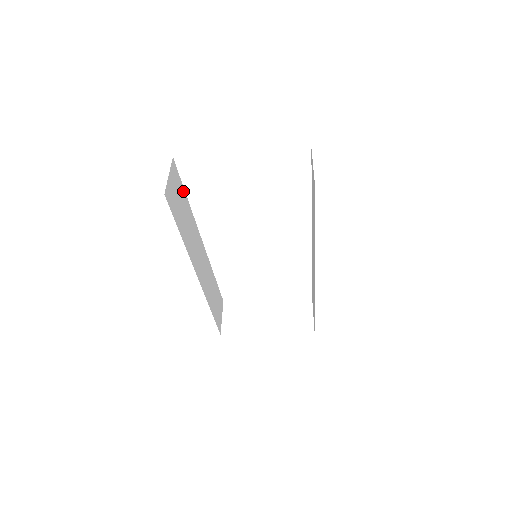
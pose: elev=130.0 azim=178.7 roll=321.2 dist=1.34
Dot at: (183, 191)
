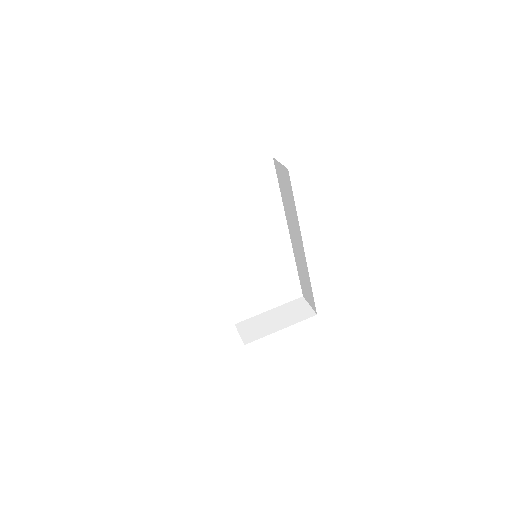
Dot at: occluded
